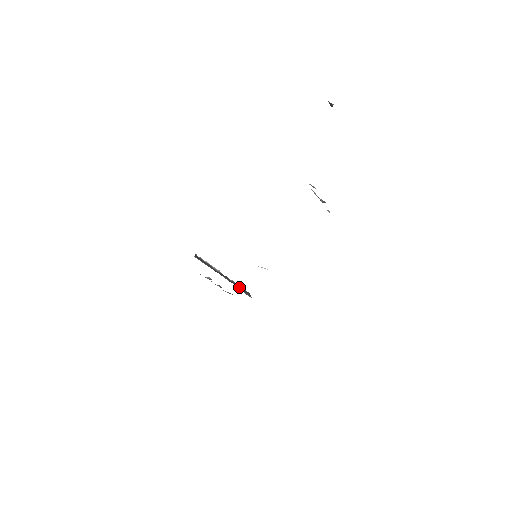
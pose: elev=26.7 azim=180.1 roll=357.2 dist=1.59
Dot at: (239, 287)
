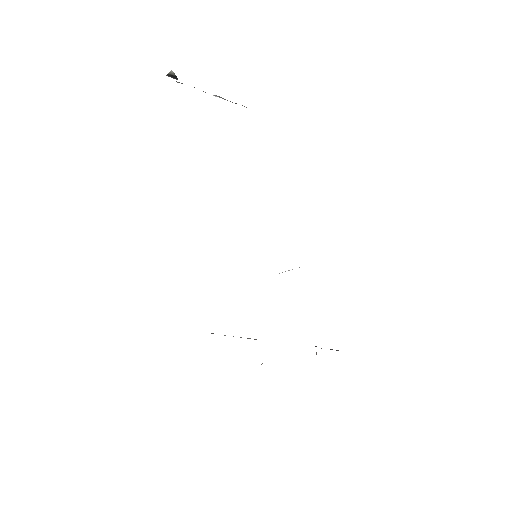
Dot at: occluded
